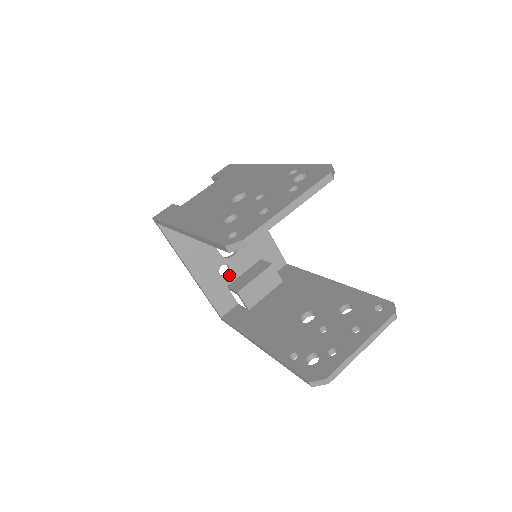
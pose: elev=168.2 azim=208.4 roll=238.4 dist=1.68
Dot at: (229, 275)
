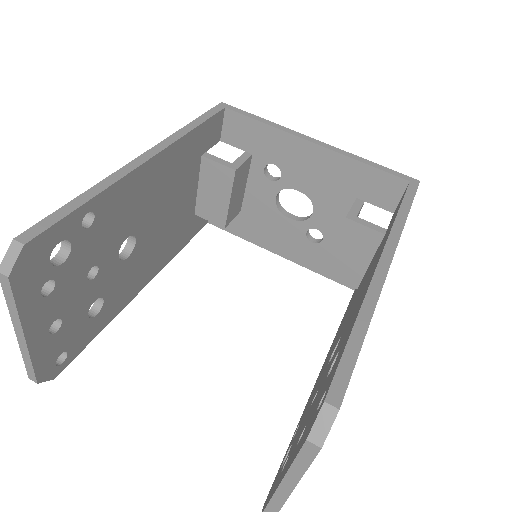
Dot at: (325, 239)
